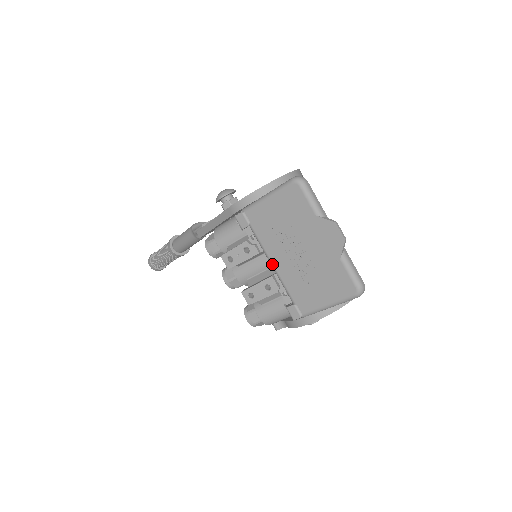
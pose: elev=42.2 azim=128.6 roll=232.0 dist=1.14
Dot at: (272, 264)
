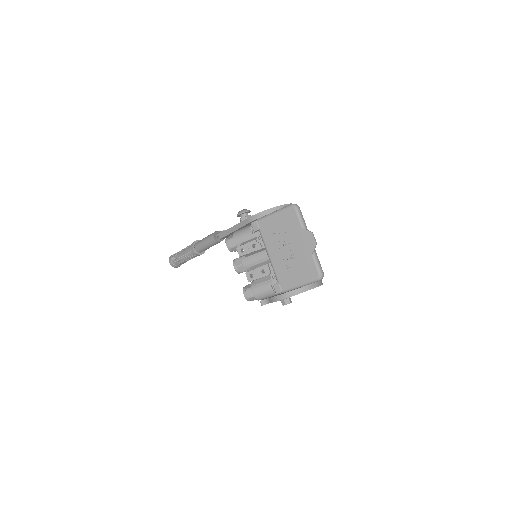
Dot at: (269, 256)
